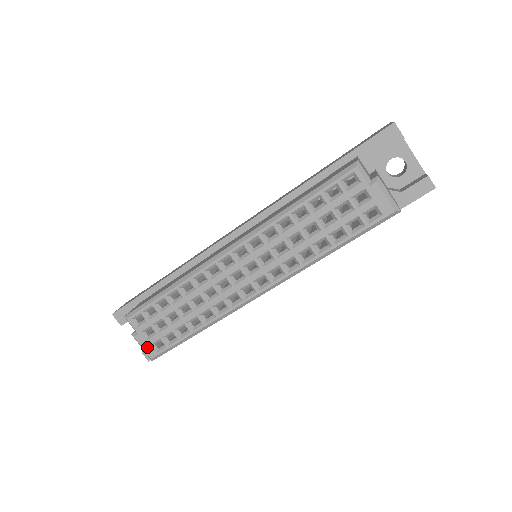
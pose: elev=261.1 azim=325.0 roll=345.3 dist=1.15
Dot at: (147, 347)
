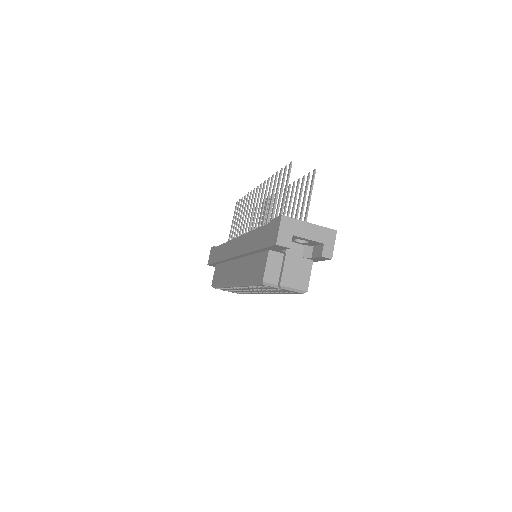
Dot at: (232, 292)
